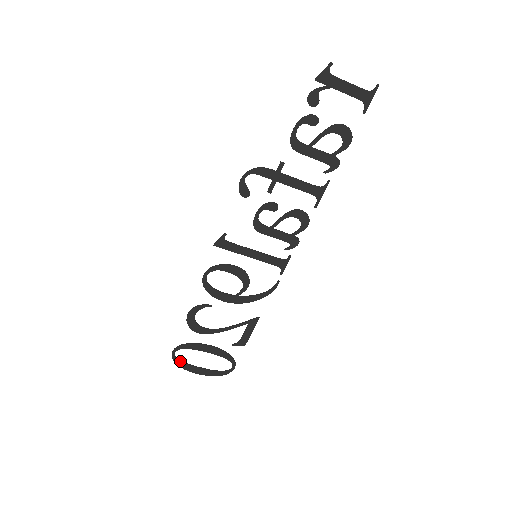
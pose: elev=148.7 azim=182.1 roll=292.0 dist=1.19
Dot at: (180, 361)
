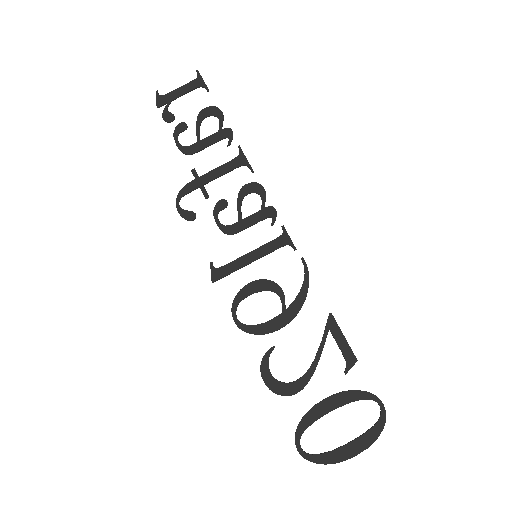
Dot at: (318, 455)
